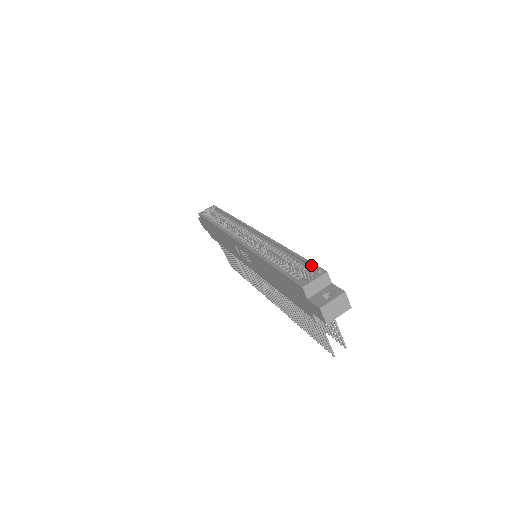
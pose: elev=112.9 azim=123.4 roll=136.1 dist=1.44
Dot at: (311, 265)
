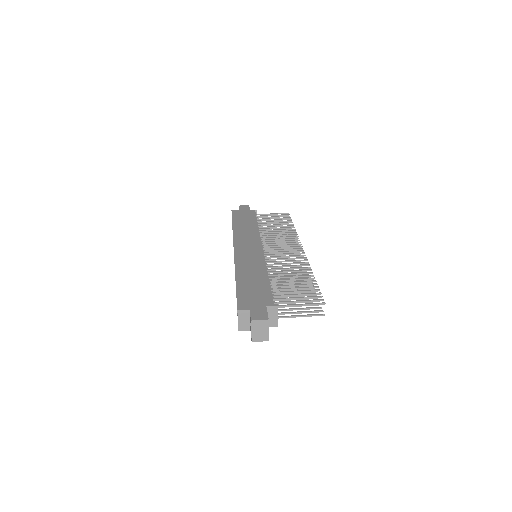
Dot at: (237, 301)
